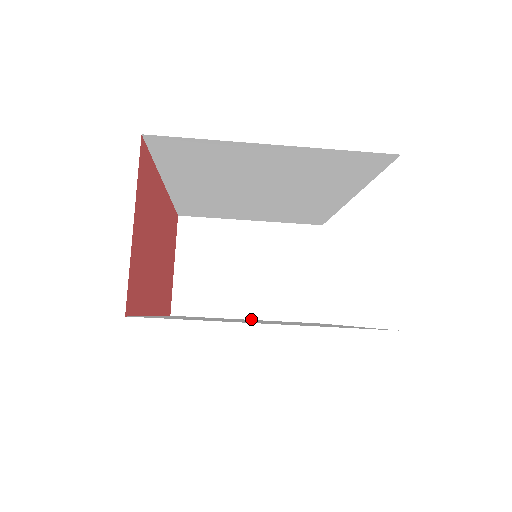
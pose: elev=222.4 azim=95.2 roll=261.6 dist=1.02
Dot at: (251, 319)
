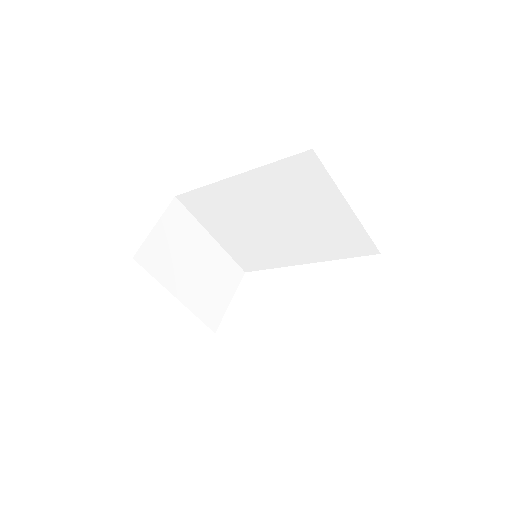
Dot at: (180, 301)
